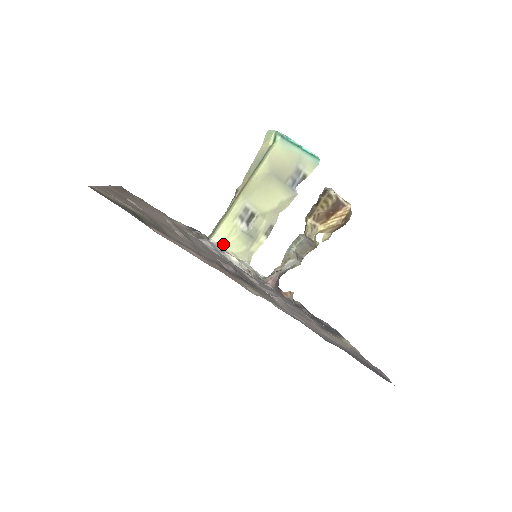
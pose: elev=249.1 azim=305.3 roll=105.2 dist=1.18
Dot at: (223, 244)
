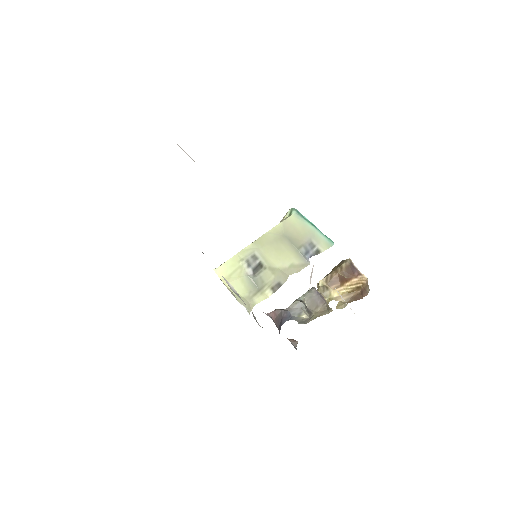
Dot at: (224, 280)
